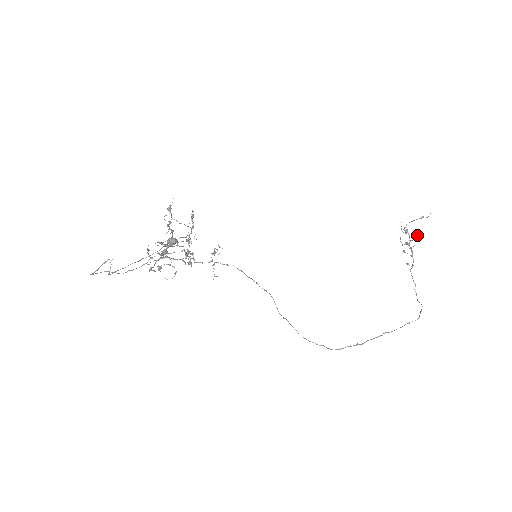
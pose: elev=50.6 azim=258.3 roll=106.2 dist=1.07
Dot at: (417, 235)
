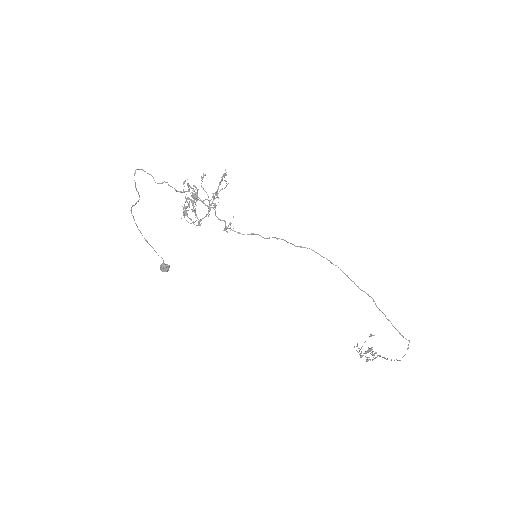
Dot at: occluded
